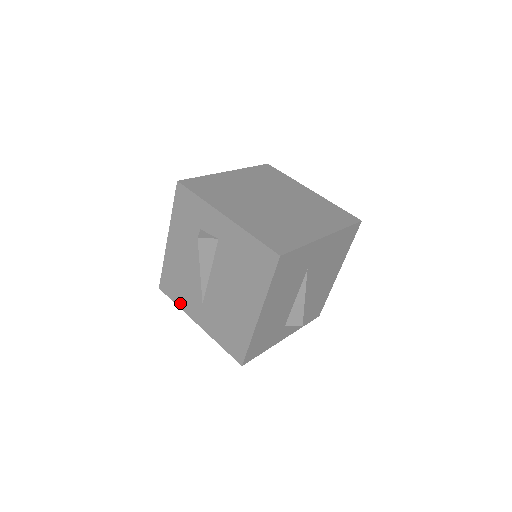
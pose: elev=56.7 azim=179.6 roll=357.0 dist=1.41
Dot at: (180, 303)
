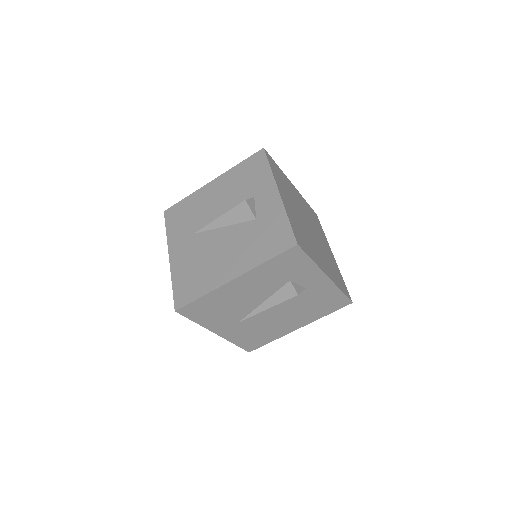
Dot at: (203, 322)
